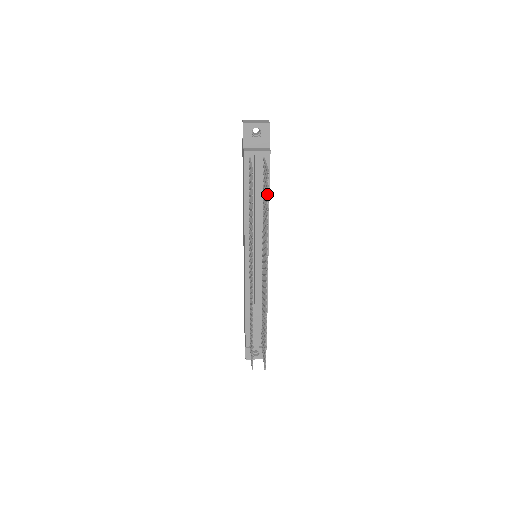
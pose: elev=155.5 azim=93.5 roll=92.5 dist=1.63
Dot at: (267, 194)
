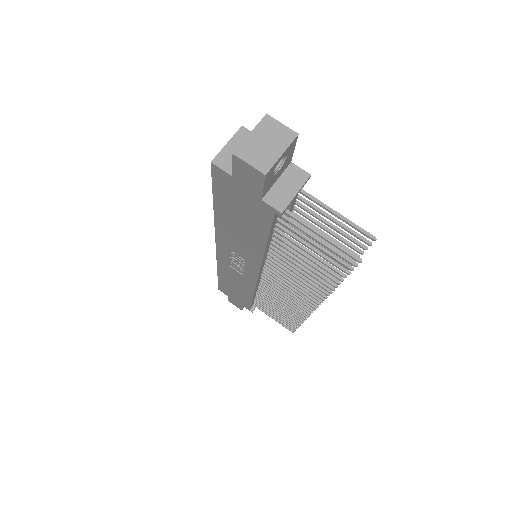
Dot at: (362, 253)
